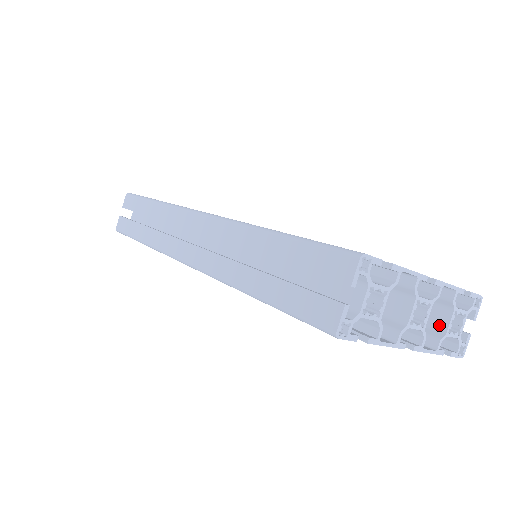
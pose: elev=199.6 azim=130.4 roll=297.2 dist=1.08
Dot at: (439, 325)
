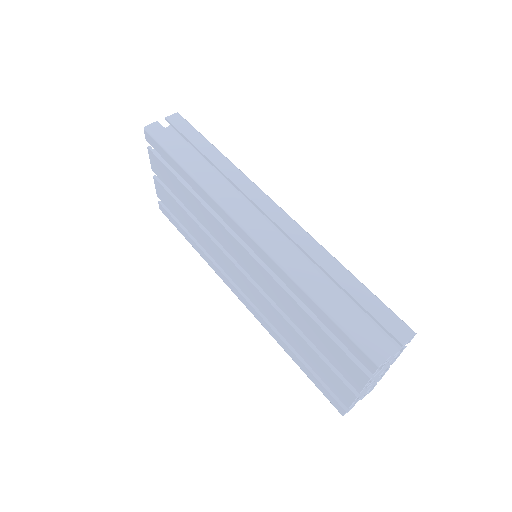
Dot at: occluded
